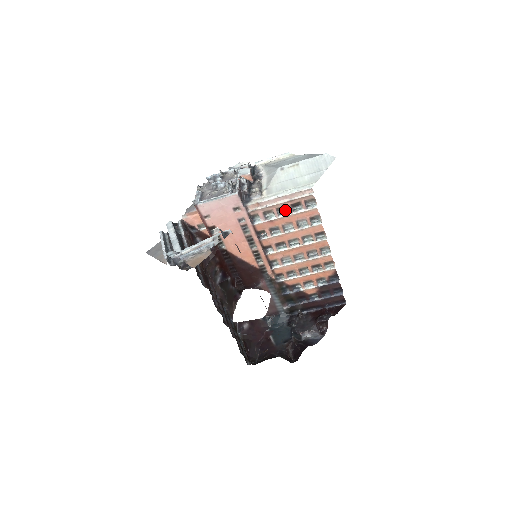
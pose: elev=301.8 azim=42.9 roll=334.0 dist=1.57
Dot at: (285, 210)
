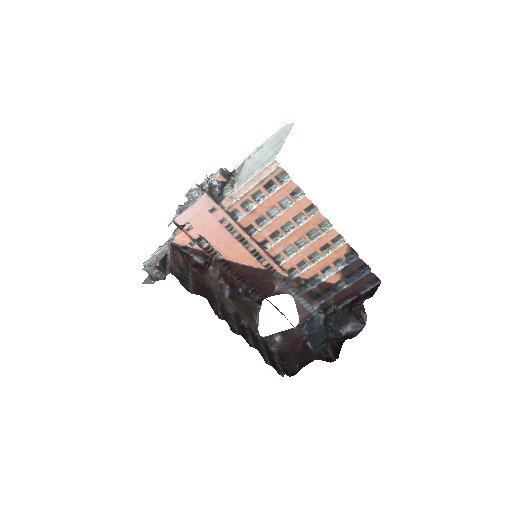
Dot at: (261, 195)
